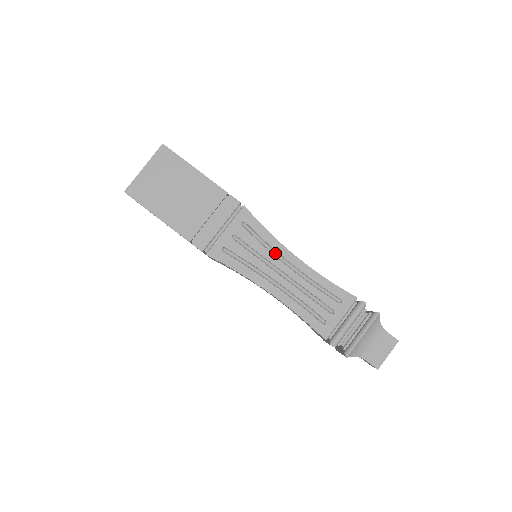
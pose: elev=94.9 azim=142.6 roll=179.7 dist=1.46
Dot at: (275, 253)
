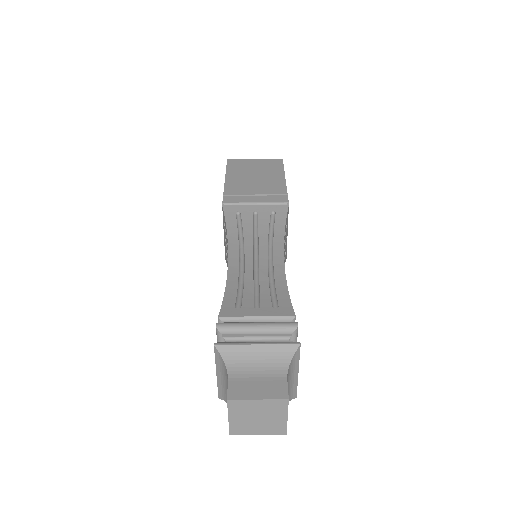
Dot at: (271, 245)
